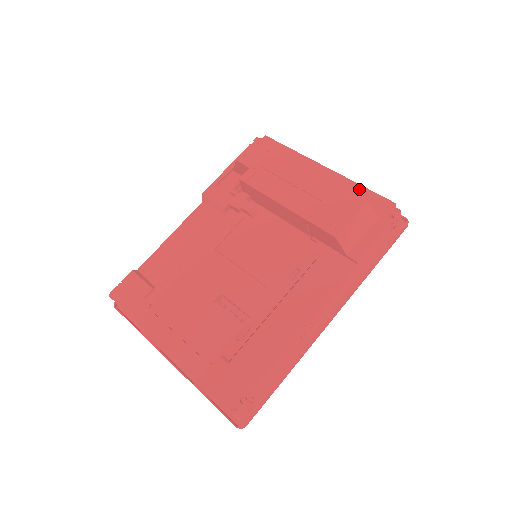
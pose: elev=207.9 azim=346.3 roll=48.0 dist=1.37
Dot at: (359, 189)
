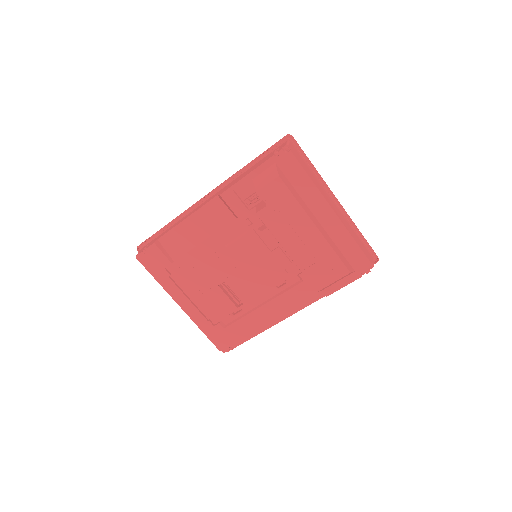
Dot at: (351, 243)
